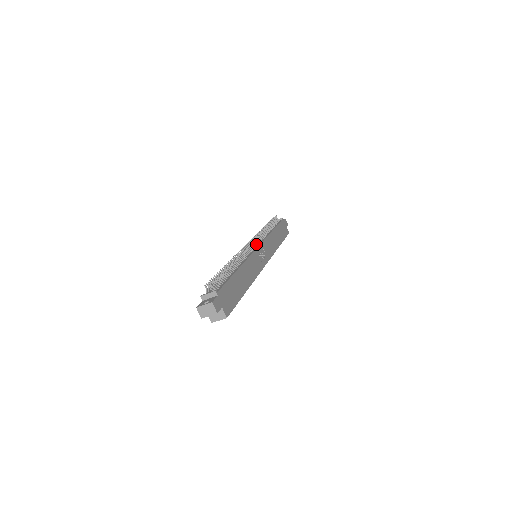
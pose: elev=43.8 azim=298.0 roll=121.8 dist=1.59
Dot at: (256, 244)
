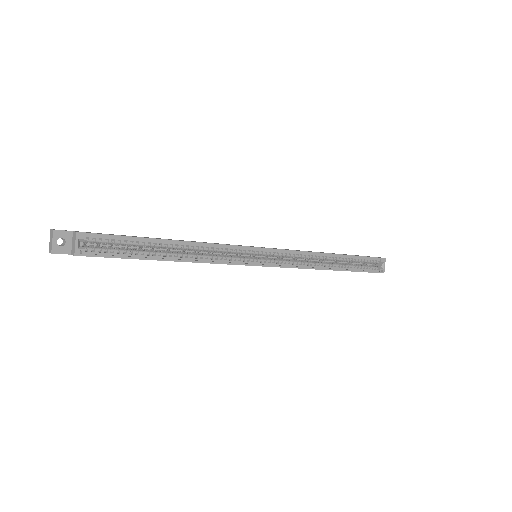
Dot at: occluded
